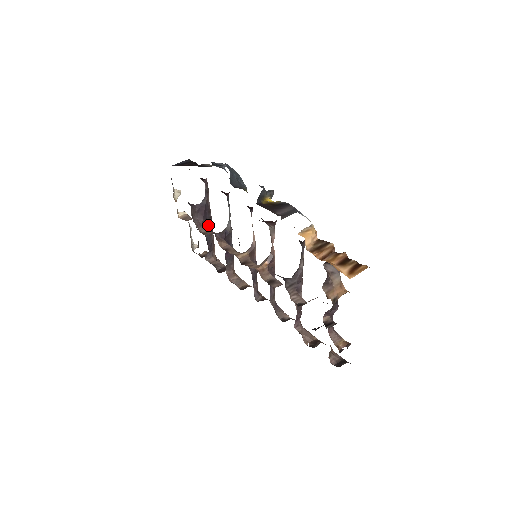
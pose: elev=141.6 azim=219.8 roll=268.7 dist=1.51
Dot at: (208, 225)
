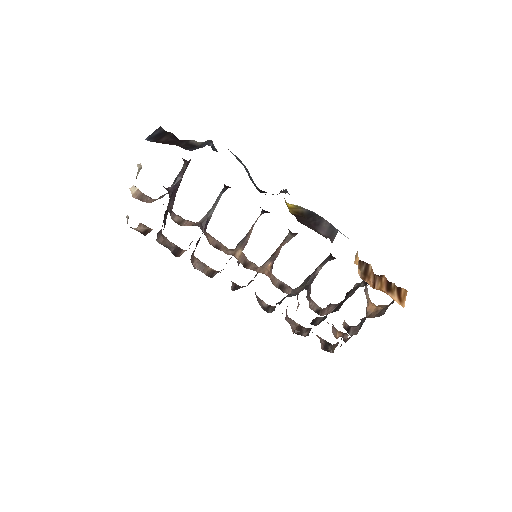
Dot at: occluded
